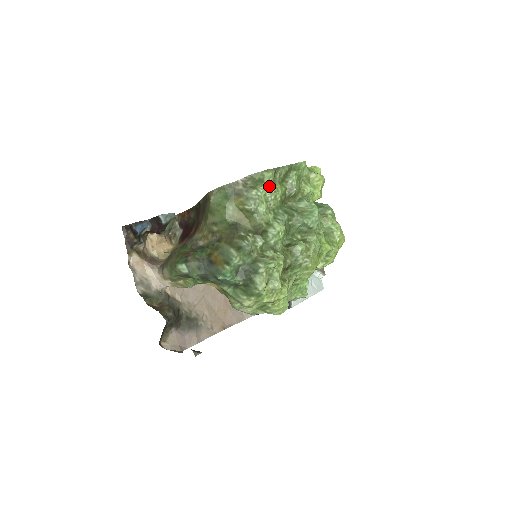
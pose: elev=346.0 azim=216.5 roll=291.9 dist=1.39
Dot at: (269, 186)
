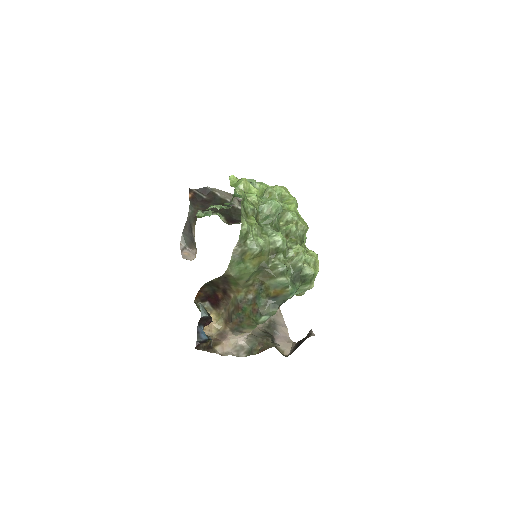
Dot at: (251, 229)
